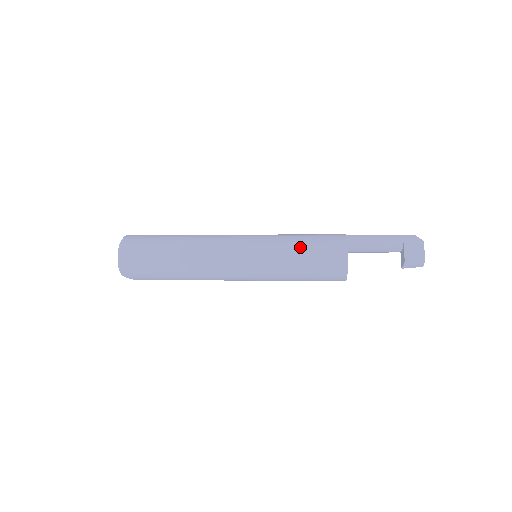
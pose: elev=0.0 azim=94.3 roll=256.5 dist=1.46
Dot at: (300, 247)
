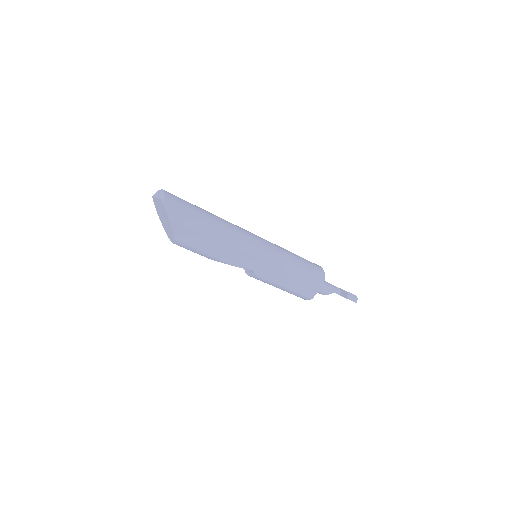
Dot at: occluded
